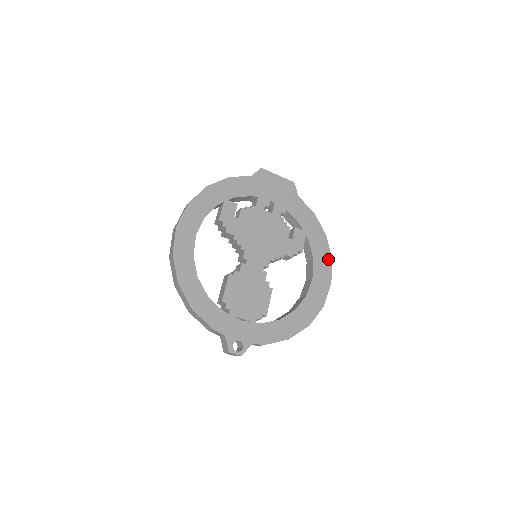
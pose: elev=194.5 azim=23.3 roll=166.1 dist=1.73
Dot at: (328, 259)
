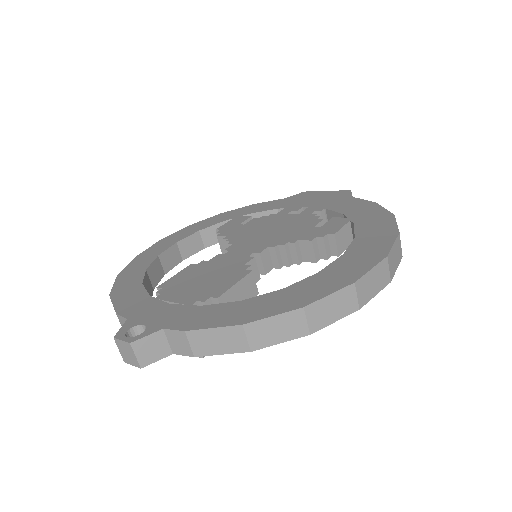
Dot at: (389, 234)
